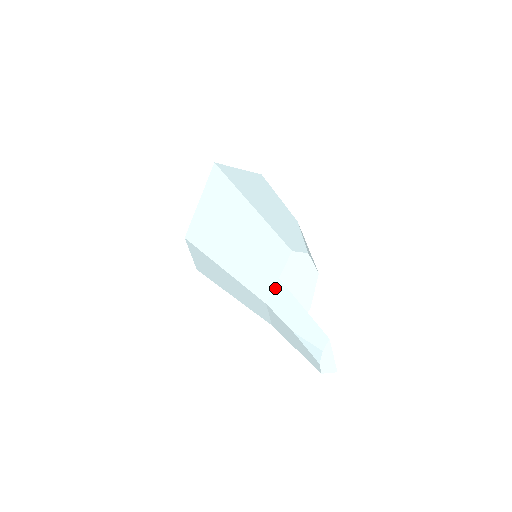
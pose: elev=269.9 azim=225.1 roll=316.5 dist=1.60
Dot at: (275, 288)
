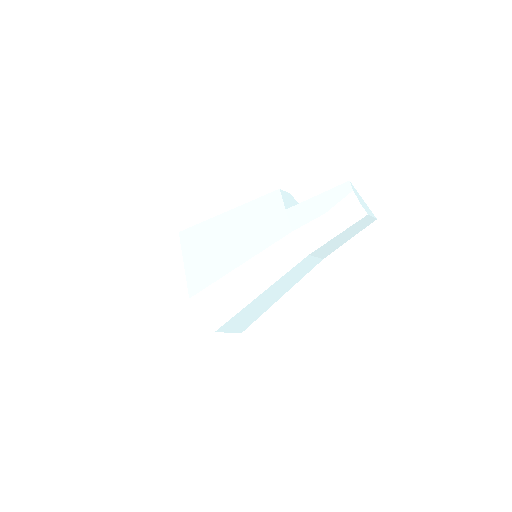
Dot at: (289, 216)
